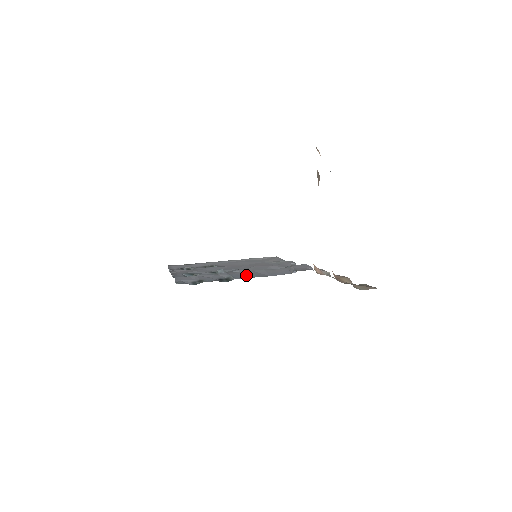
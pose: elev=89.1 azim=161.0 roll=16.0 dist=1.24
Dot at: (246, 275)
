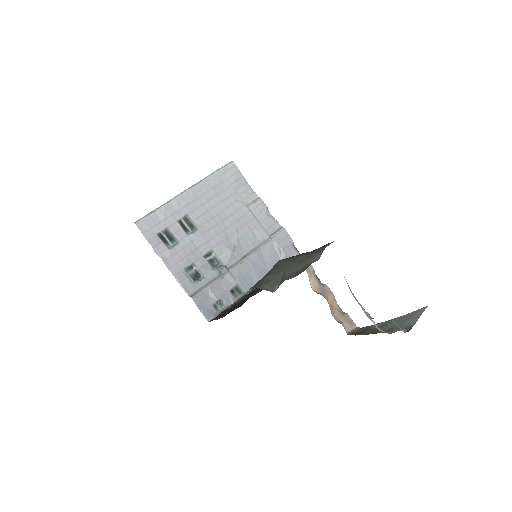
Dot at: (249, 276)
